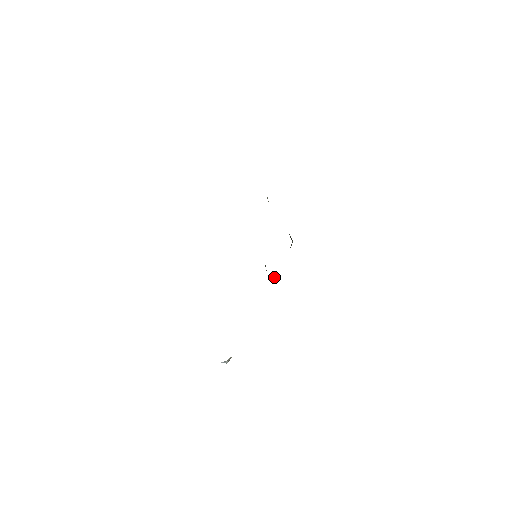
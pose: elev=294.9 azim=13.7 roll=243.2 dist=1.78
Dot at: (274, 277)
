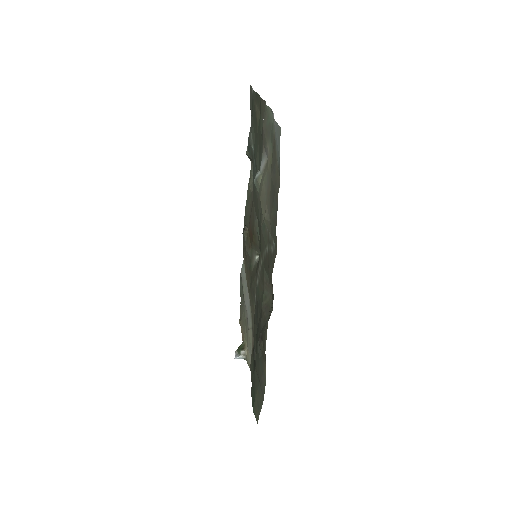
Dot at: (246, 229)
